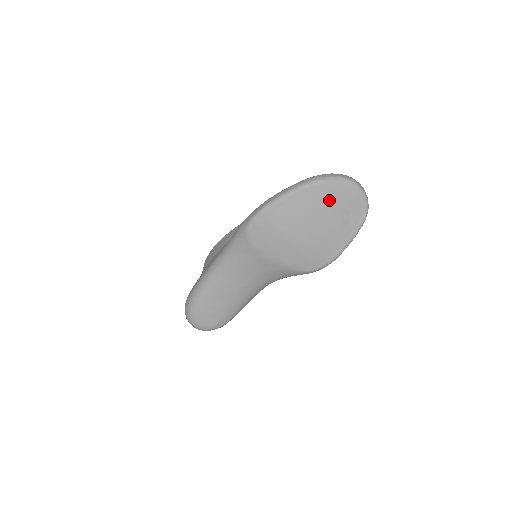
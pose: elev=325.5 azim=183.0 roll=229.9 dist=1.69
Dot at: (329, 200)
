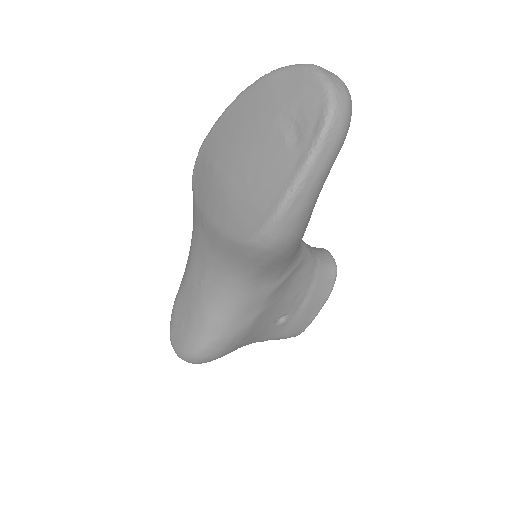
Dot at: (268, 104)
